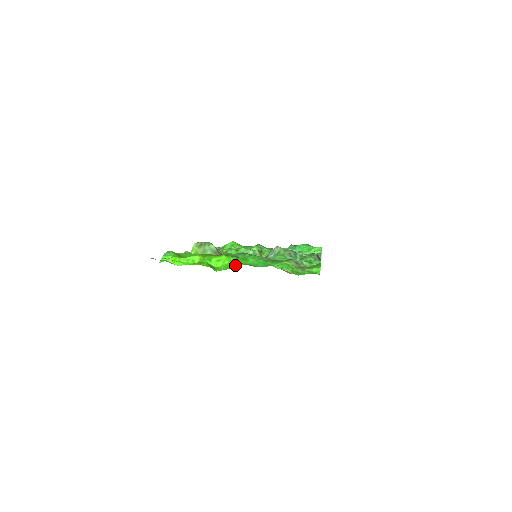
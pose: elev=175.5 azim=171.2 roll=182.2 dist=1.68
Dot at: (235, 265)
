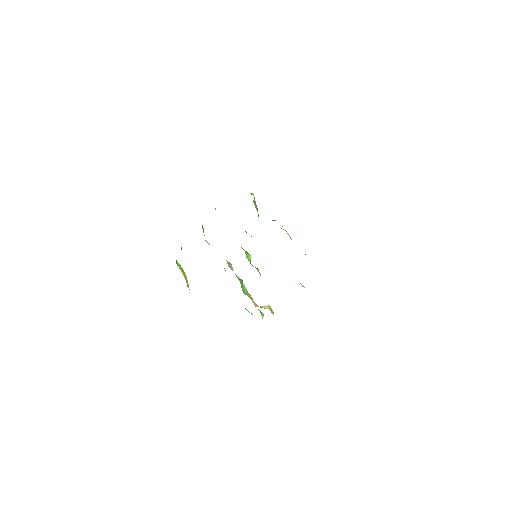
Dot at: occluded
